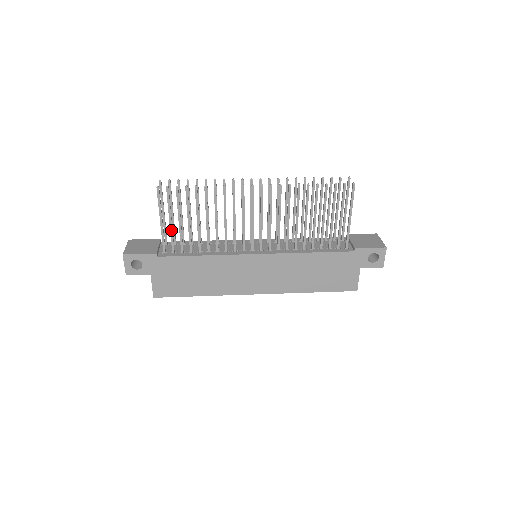
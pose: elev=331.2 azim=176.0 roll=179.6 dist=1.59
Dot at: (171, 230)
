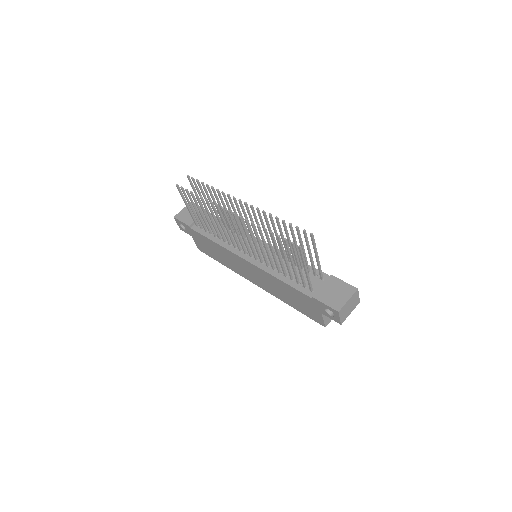
Dot at: (194, 215)
